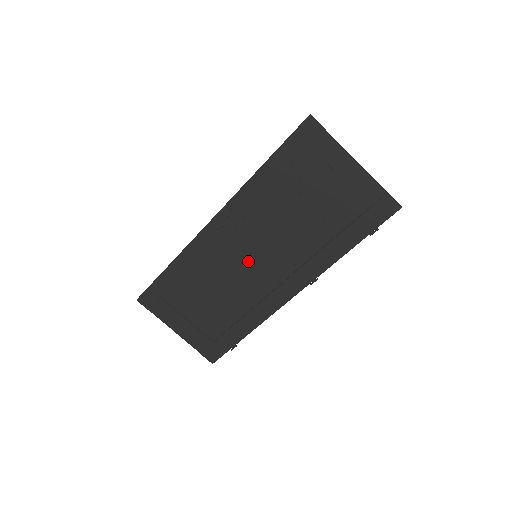
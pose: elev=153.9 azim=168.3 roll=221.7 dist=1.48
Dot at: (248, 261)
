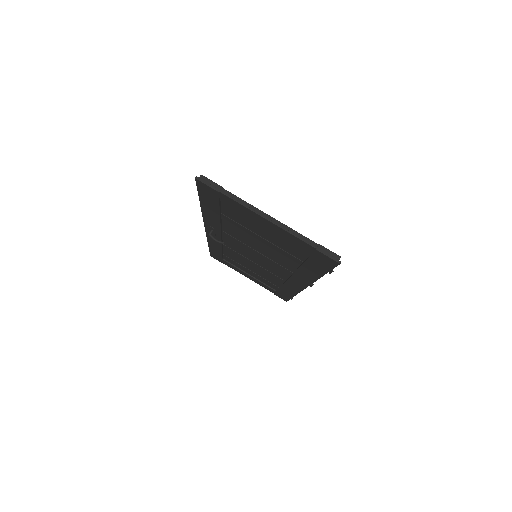
Dot at: (254, 257)
